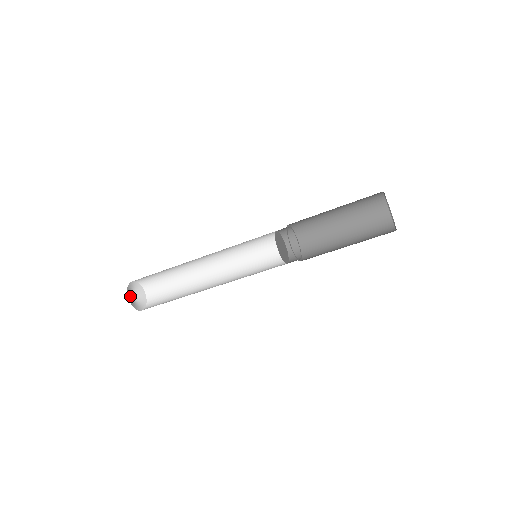
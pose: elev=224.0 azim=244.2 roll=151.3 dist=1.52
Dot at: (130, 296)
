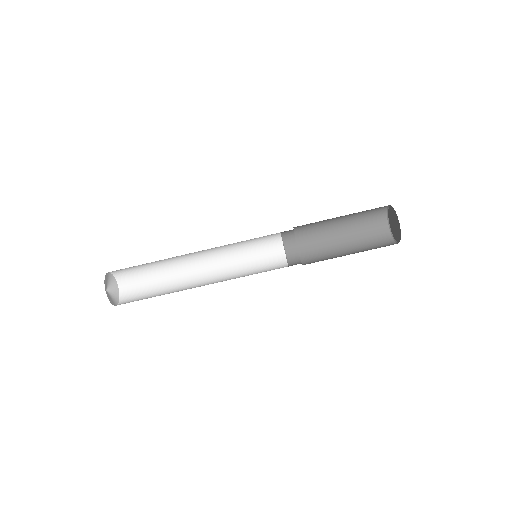
Dot at: (106, 283)
